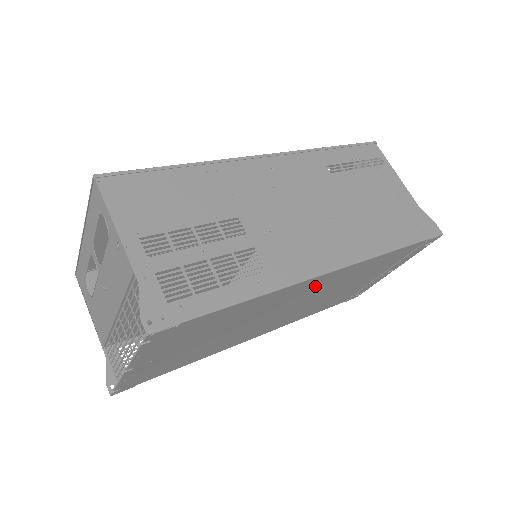
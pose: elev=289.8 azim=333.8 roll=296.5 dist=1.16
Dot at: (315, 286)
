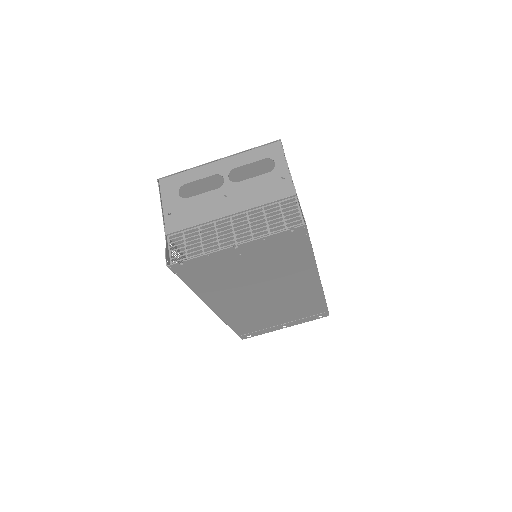
Dot at: (301, 286)
